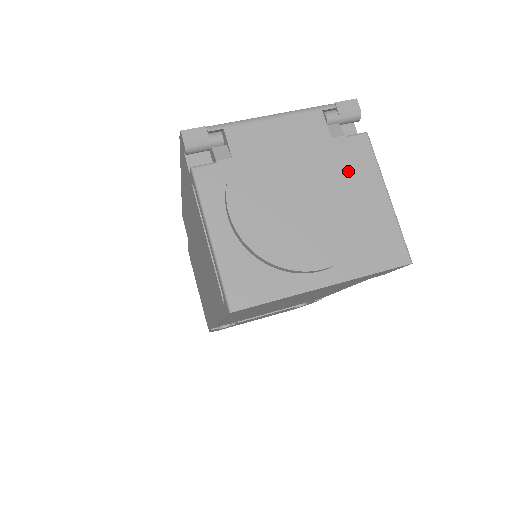
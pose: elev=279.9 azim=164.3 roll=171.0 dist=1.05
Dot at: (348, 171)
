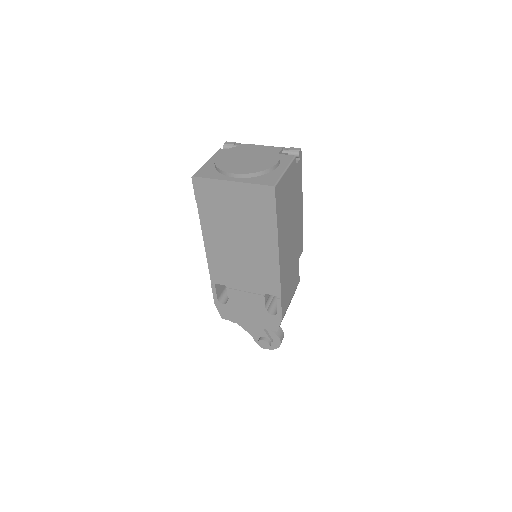
Dot at: (273, 158)
